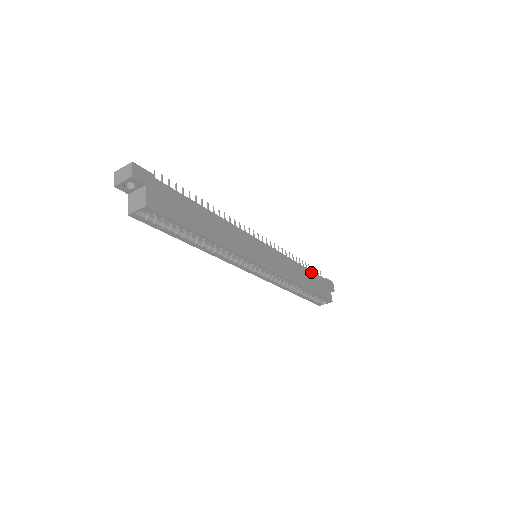
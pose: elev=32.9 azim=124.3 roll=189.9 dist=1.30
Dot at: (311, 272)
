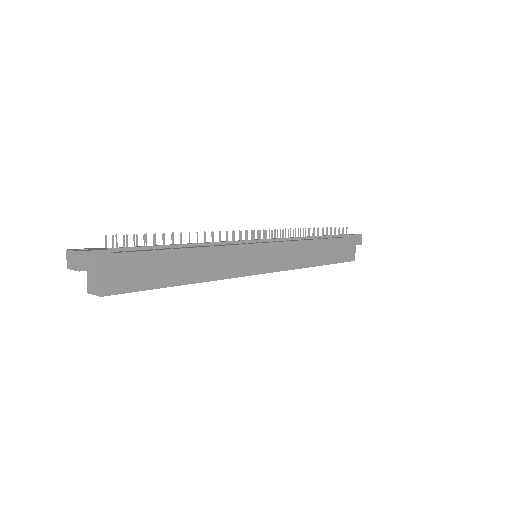
Dot at: (331, 240)
